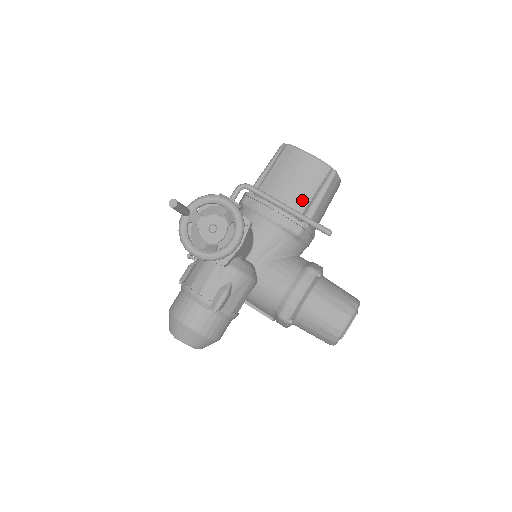
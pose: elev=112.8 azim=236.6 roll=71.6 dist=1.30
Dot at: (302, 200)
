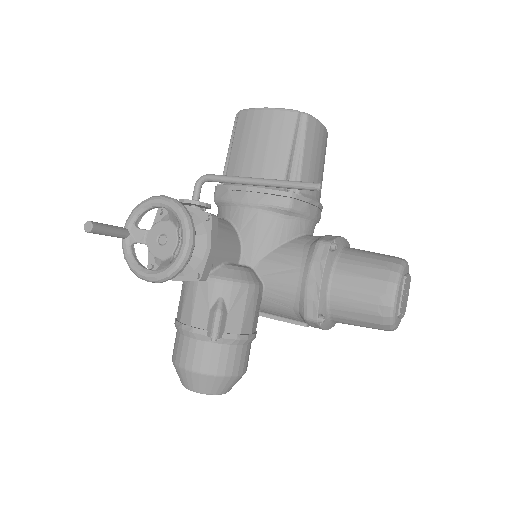
Dot at: (277, 165)
